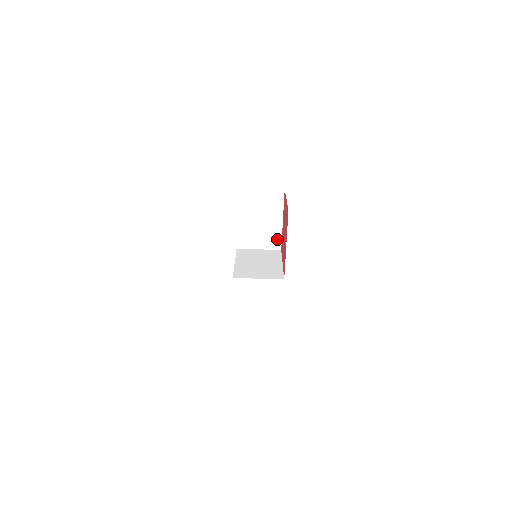
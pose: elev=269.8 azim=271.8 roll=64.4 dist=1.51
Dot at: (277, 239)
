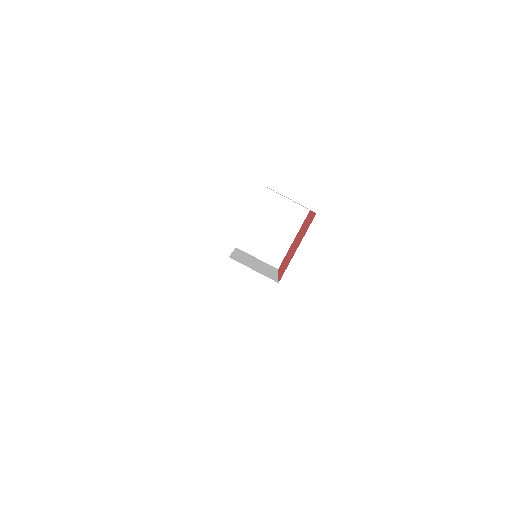
Dot at: (279, 256)
